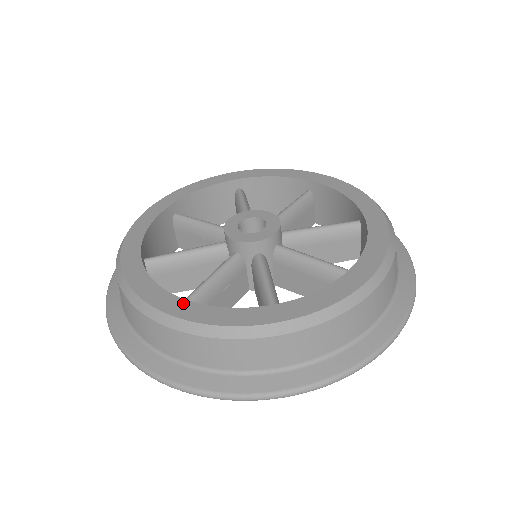
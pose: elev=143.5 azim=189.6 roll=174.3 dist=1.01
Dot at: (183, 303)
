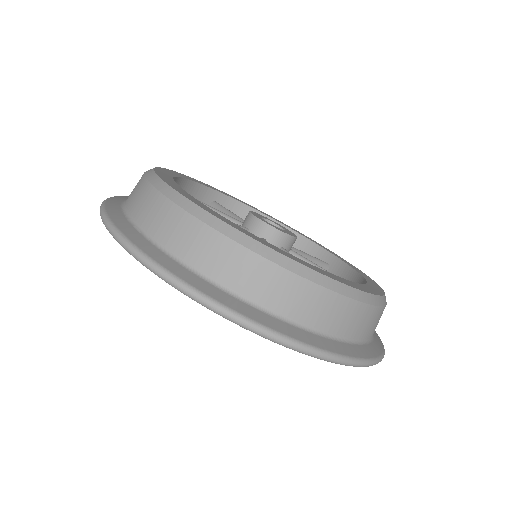
Dot at: (172, 174)
